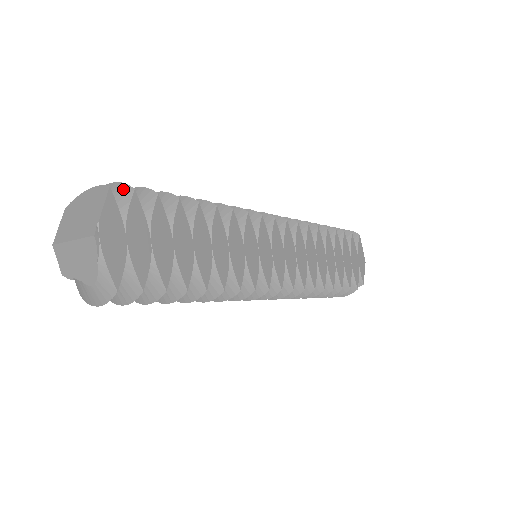
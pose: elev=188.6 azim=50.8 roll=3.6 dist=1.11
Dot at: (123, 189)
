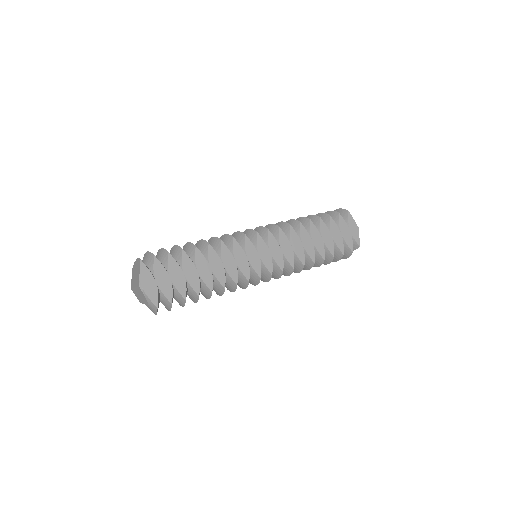
Dot at: (150, 256)
